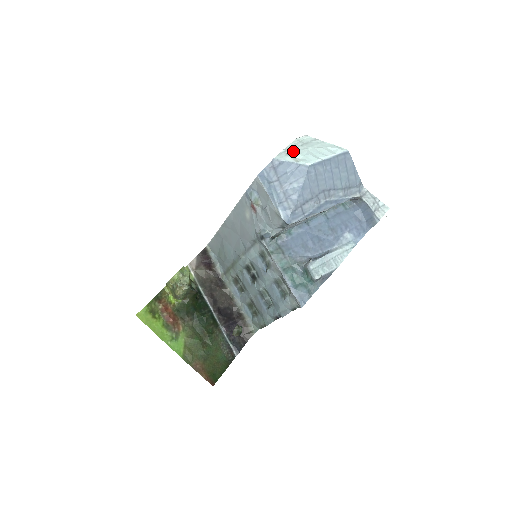
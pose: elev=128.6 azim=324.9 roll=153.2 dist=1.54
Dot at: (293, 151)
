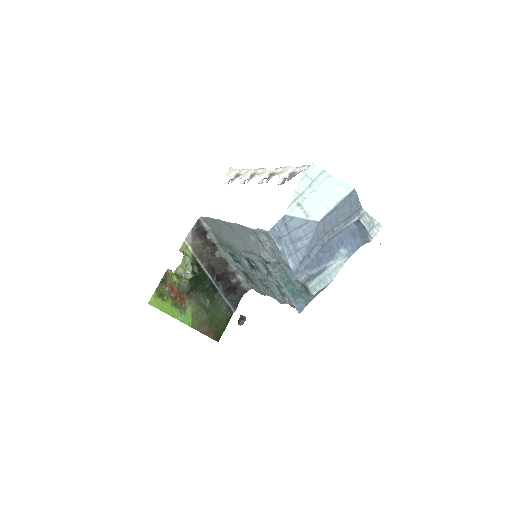
Dot at: (302, 197)
